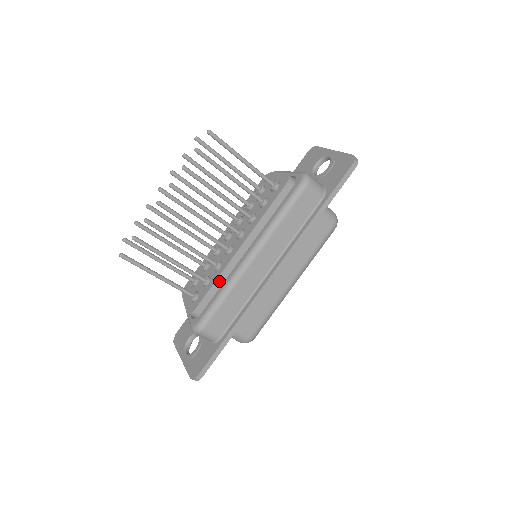
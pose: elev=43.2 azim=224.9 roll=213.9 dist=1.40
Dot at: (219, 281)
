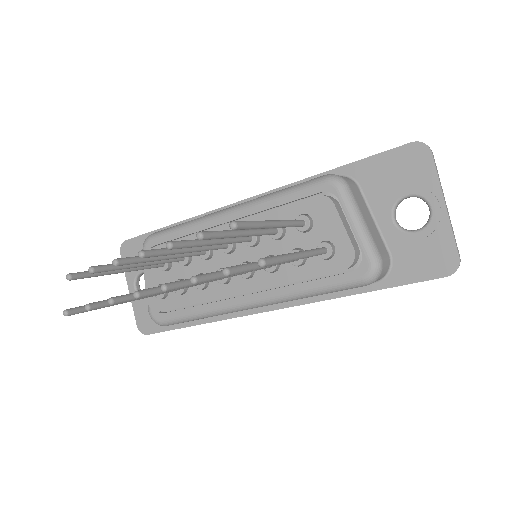
Dot at: (198, 302)
